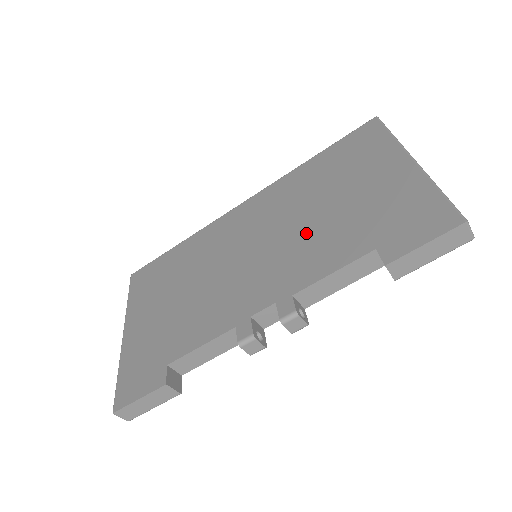
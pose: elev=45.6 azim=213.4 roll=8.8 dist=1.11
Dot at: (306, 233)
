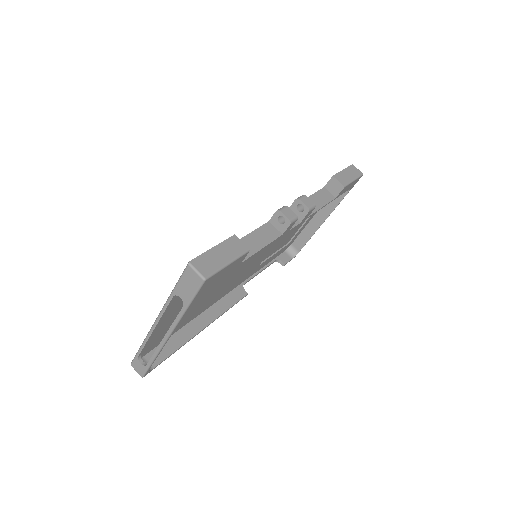
Dot at: occluded
